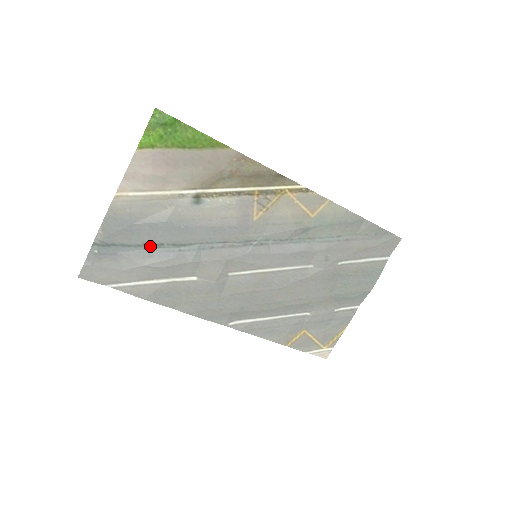
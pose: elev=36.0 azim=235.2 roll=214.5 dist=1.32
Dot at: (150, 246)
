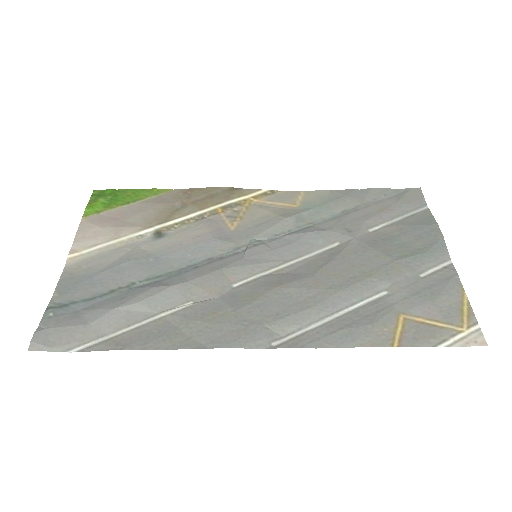
Dot at: (119, 291)
